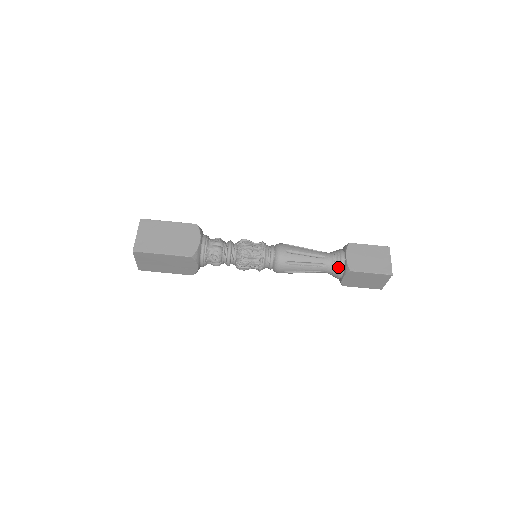
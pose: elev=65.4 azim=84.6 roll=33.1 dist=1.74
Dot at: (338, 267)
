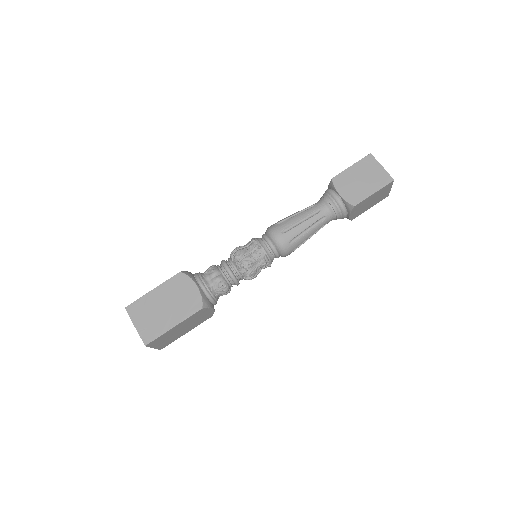
Dot at: (339, 210)
